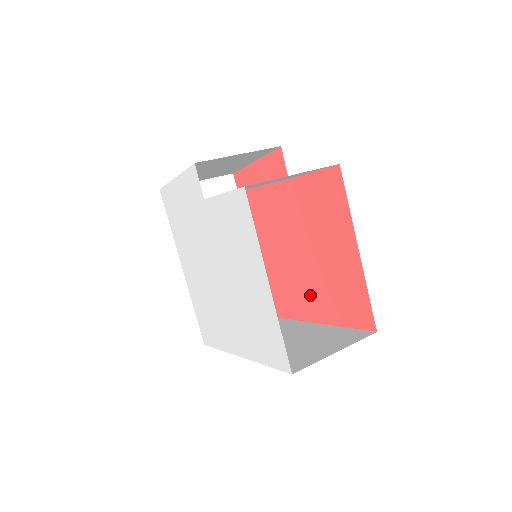
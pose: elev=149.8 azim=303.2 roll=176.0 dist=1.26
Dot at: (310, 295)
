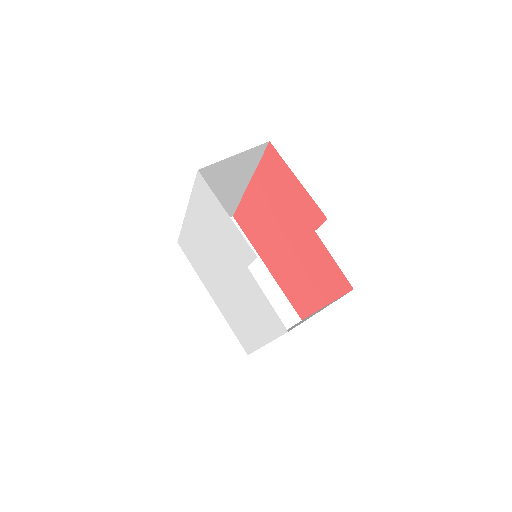
Dot at: (274, 261)
